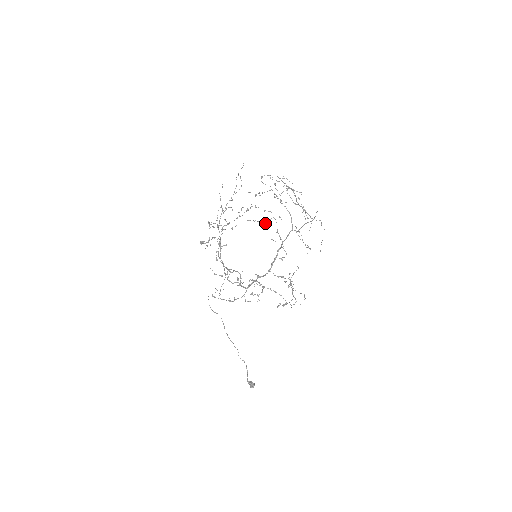
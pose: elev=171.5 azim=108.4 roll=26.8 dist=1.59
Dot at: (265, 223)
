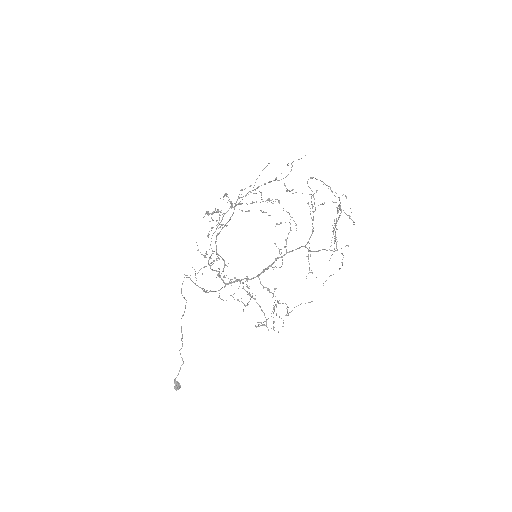
Dot at: occluded
